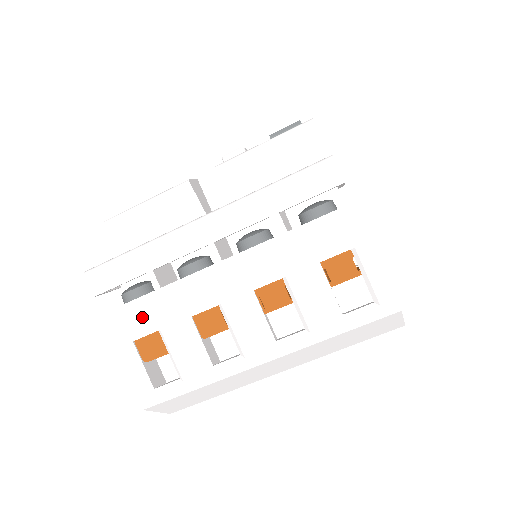
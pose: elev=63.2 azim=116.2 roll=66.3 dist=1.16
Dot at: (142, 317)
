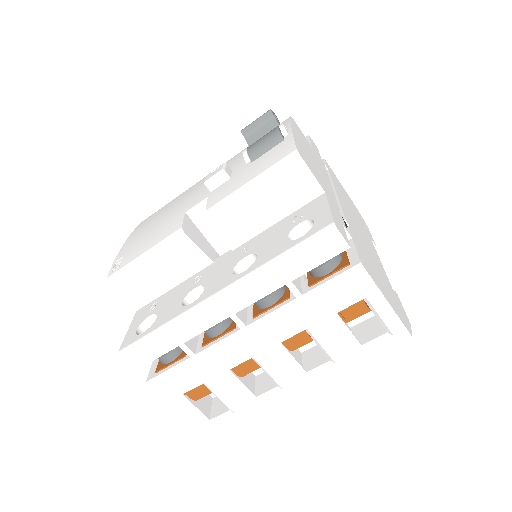
Dot at: (184, 377)
